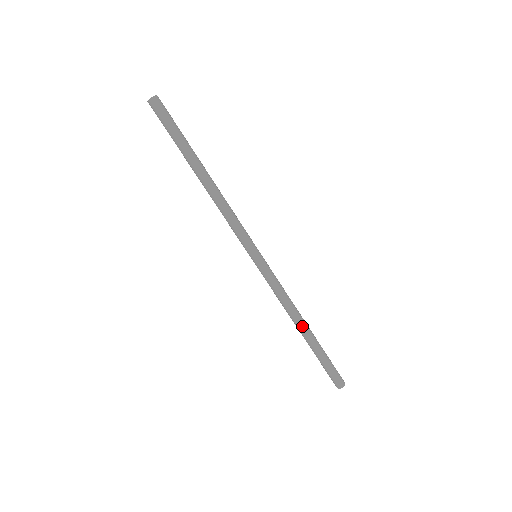
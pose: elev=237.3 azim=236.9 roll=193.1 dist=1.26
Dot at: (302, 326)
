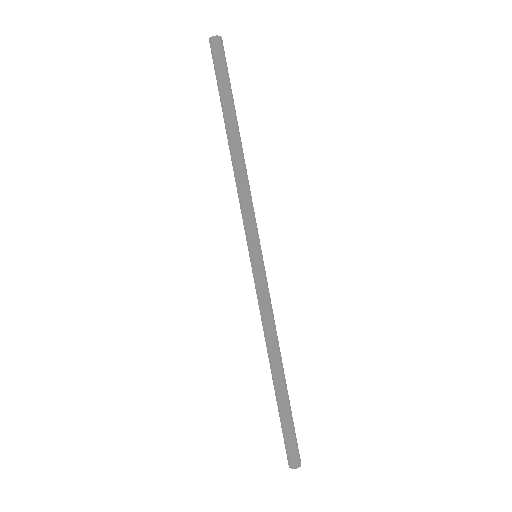
Dot at: (275, 364)
